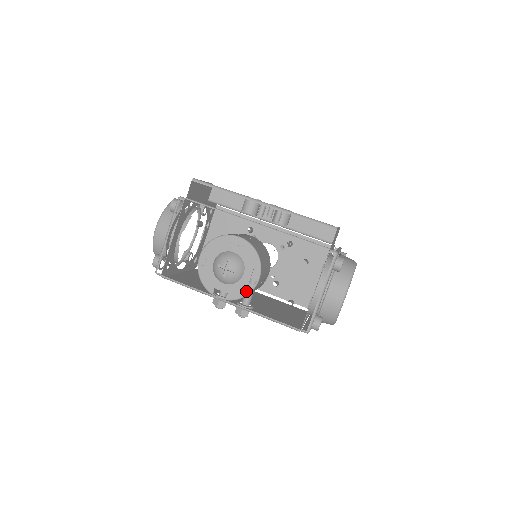
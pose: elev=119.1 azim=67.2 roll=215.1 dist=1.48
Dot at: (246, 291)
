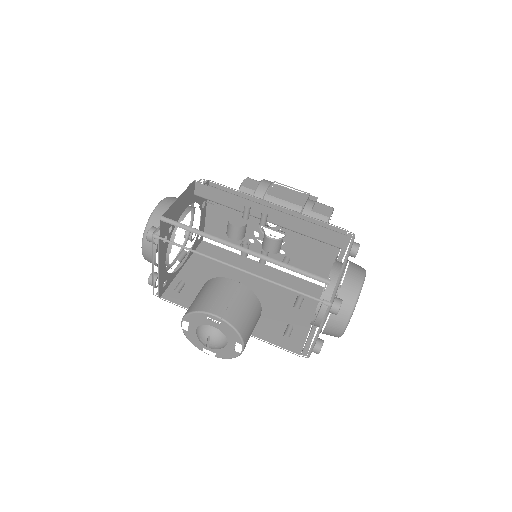
Dot at: (233, 355)
